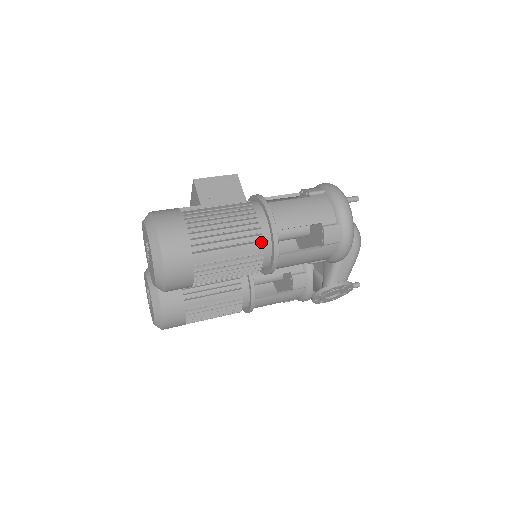
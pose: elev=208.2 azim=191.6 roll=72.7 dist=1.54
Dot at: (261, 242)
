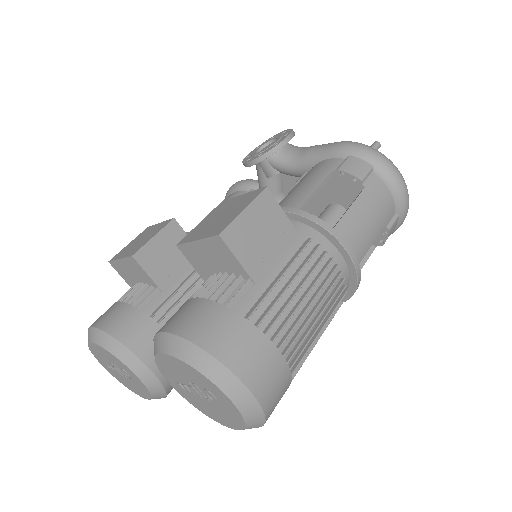
Dot at: (341, 294)
